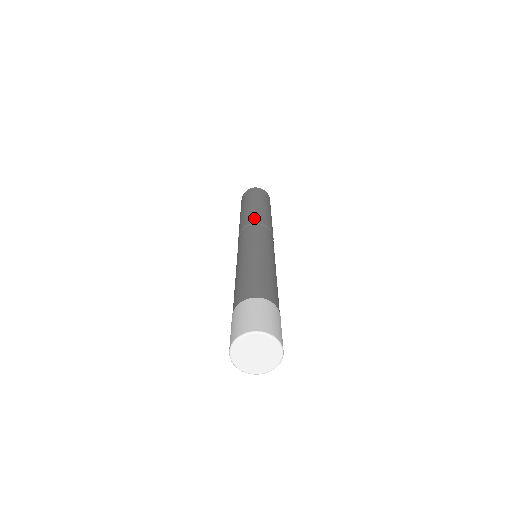
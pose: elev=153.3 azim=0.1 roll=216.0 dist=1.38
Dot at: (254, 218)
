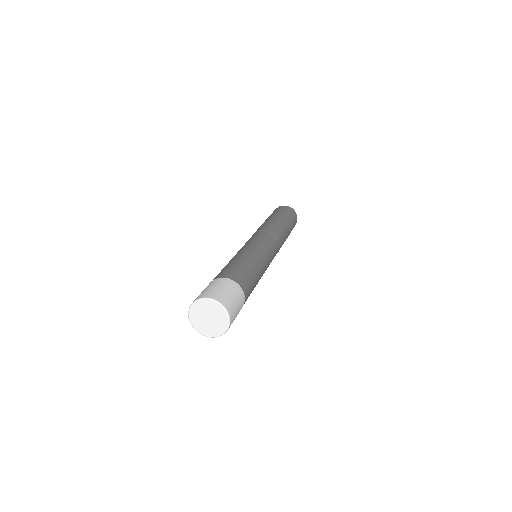
Dot at: (272, 228)
